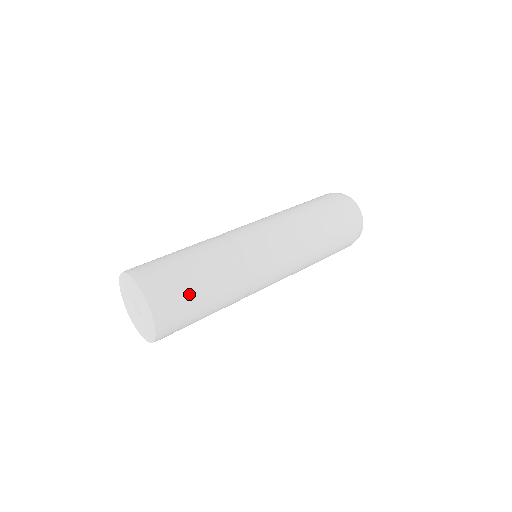
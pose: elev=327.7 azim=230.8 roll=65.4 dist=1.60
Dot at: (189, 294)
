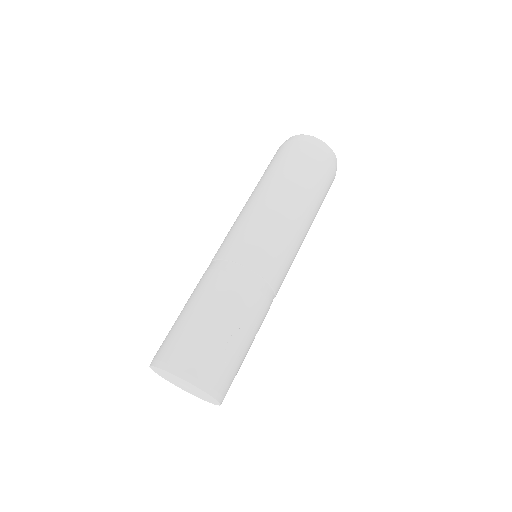
Dot at: (217, 344)
